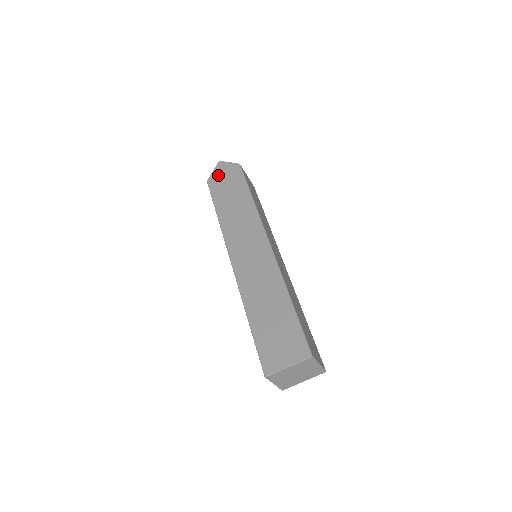
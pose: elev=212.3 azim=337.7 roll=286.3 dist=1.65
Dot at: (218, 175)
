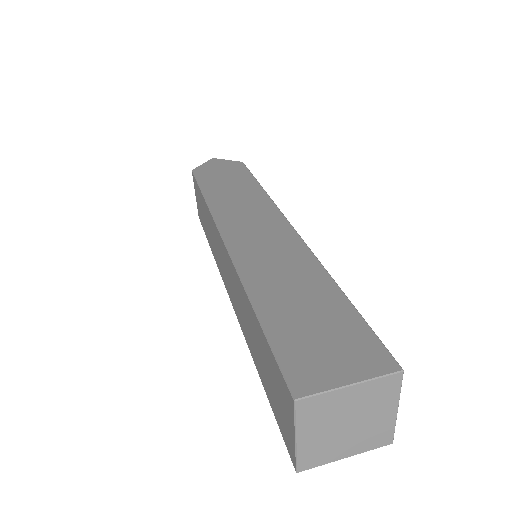
Dot at: (210, 167)
